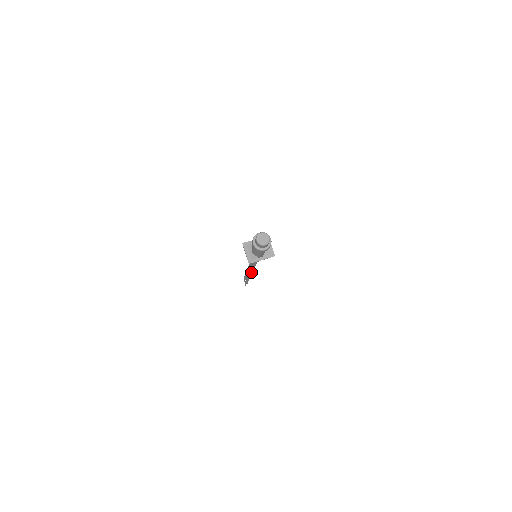
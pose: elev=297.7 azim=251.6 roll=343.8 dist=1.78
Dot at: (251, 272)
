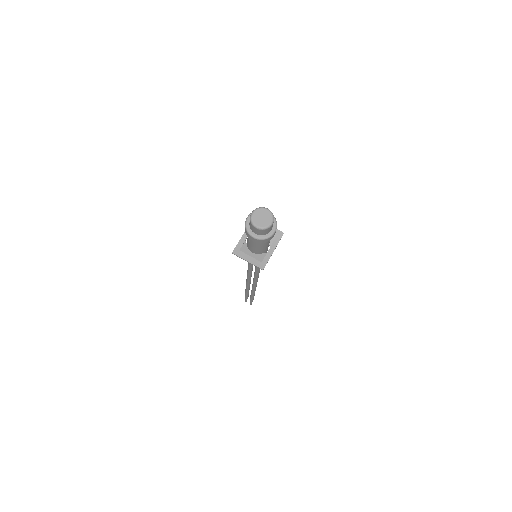
Dot at: (256, 283)
